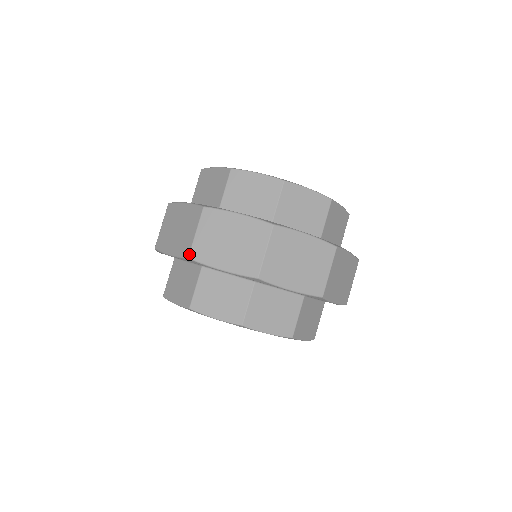
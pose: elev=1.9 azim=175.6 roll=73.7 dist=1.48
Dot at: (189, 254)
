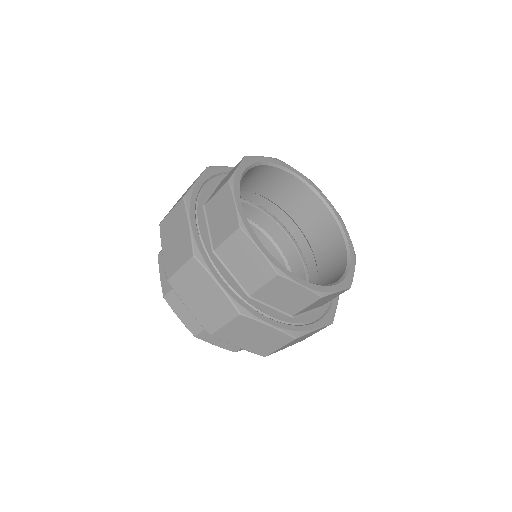
Dot at: (161, 222)
